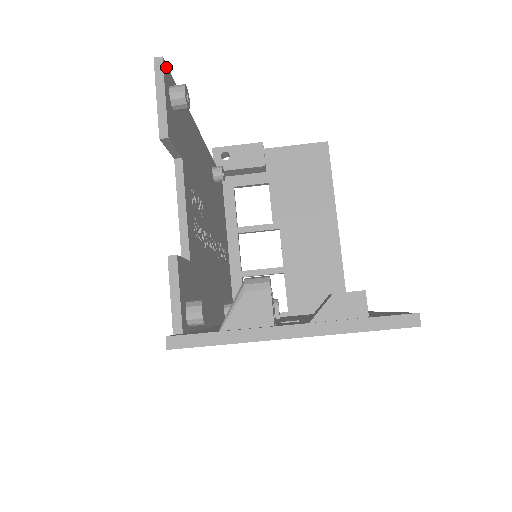
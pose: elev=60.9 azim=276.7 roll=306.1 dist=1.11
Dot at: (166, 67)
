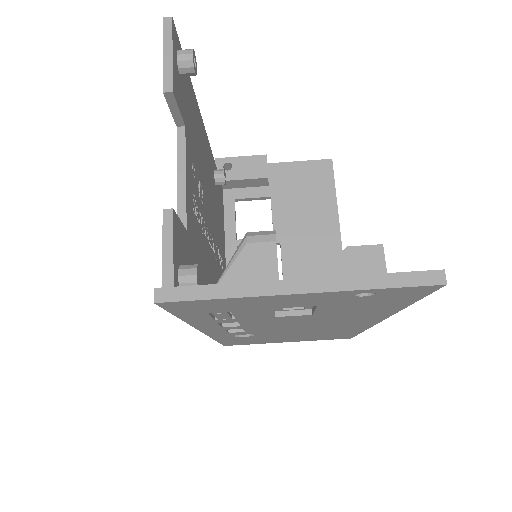
Dot at: (175, 30)
